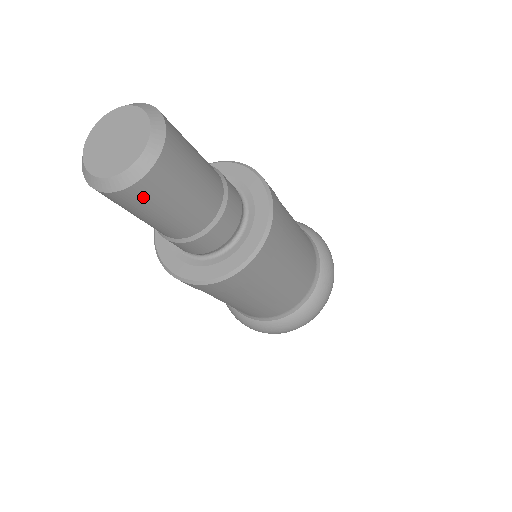
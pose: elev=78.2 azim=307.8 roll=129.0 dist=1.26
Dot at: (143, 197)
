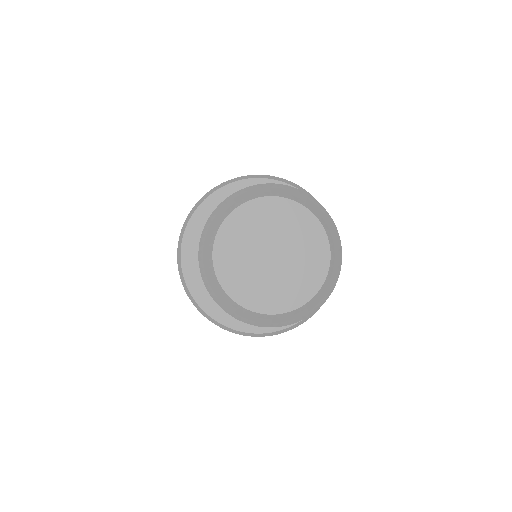
Dot at: occluded
